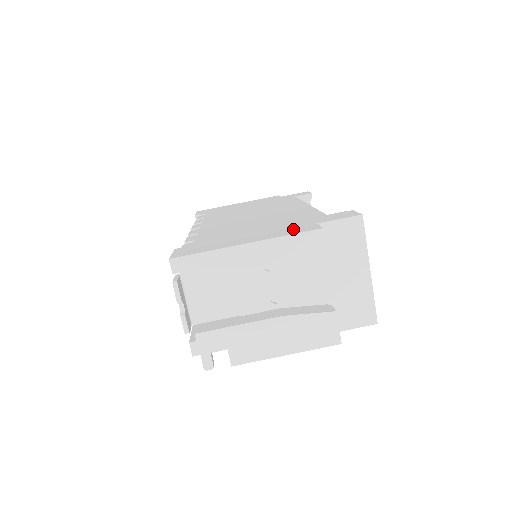
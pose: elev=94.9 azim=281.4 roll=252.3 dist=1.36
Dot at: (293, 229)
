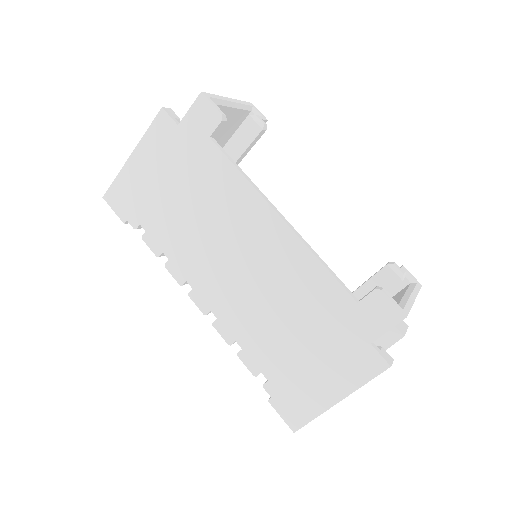
Dot at: (357, 363)
